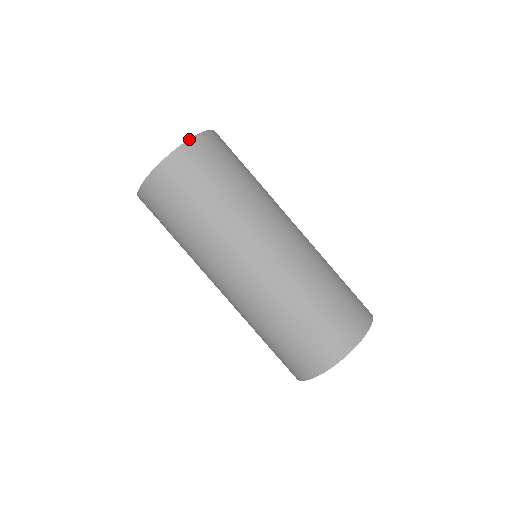
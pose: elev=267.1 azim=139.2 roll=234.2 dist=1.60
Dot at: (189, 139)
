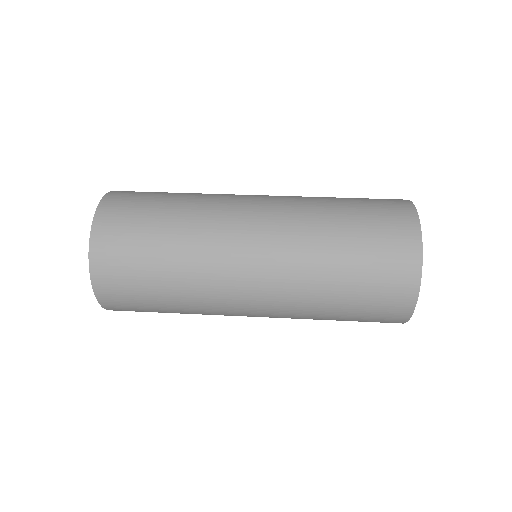
Dot at: occluded
